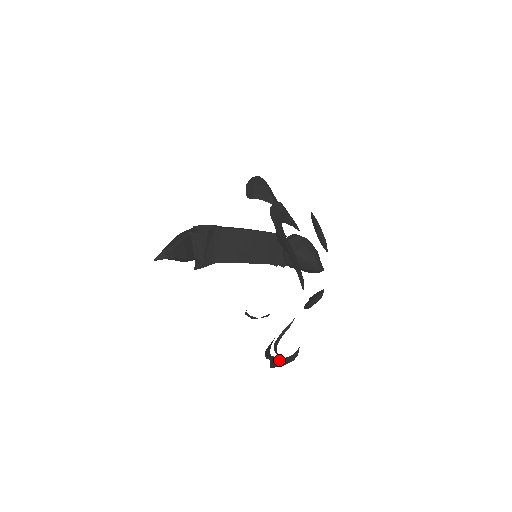
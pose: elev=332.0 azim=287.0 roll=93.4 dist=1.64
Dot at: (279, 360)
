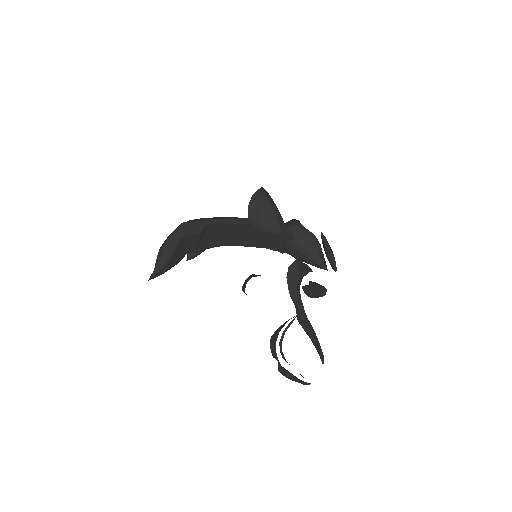
Dot at: (289, 374)
